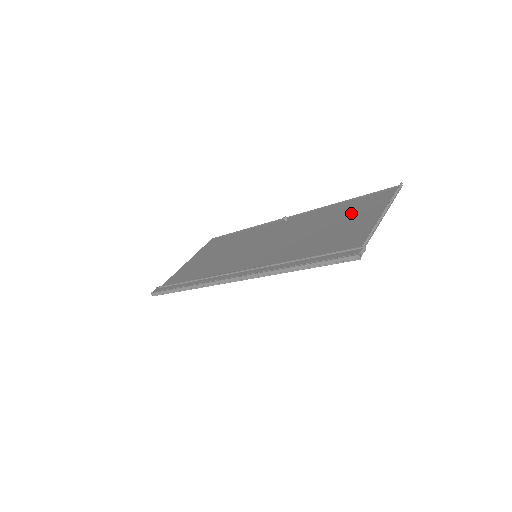
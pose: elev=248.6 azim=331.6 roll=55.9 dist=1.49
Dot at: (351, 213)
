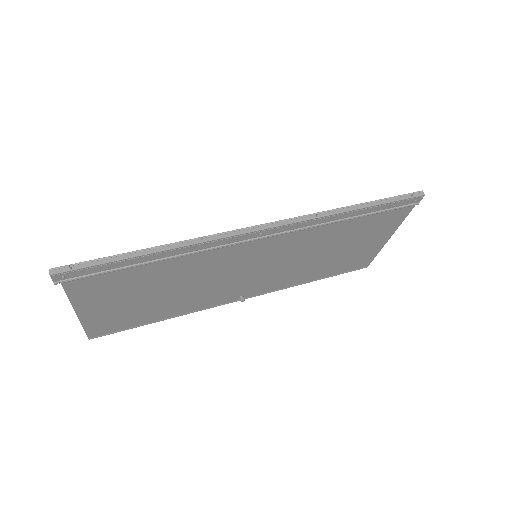
Dot at: (343, 257)
